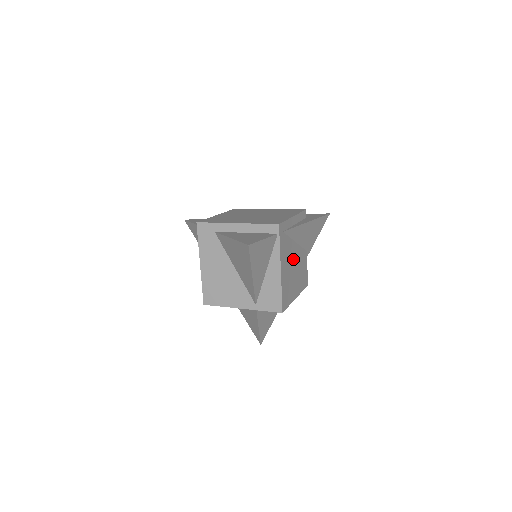
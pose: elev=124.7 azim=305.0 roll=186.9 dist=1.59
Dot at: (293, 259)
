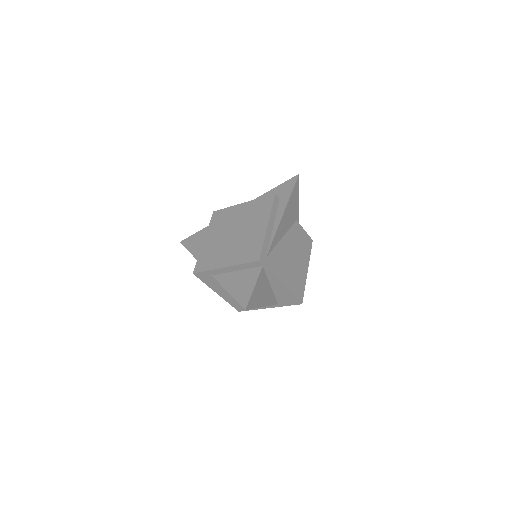
Dot at: (288, 253)
